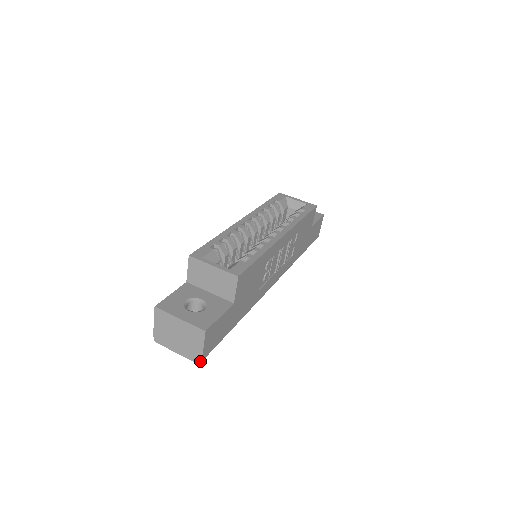
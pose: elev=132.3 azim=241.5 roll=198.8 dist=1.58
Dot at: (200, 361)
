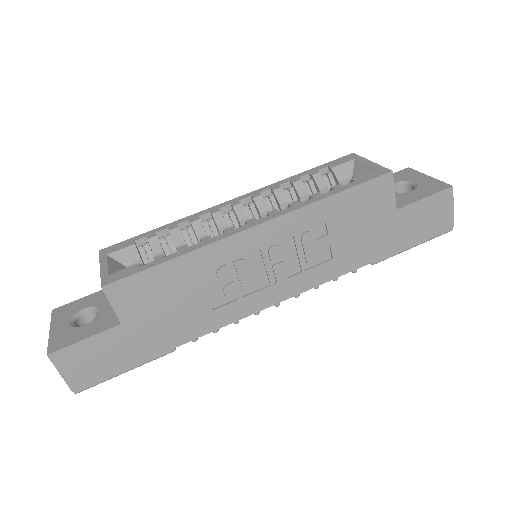
Dot at: (74, 391)
